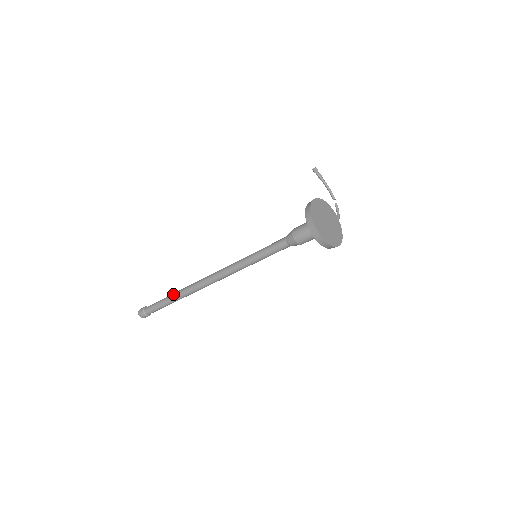
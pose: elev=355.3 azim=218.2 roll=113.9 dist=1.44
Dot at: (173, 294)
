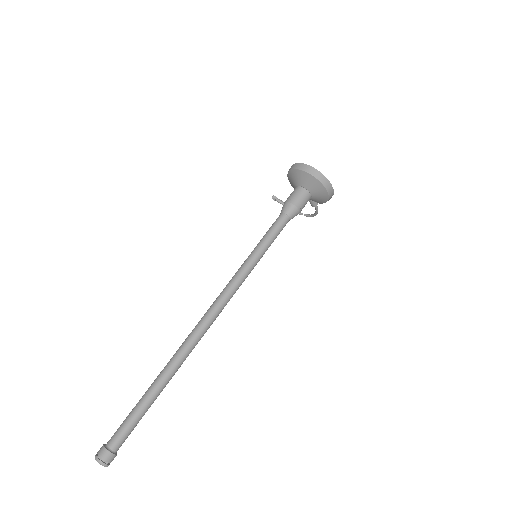
Dot at: occluded
